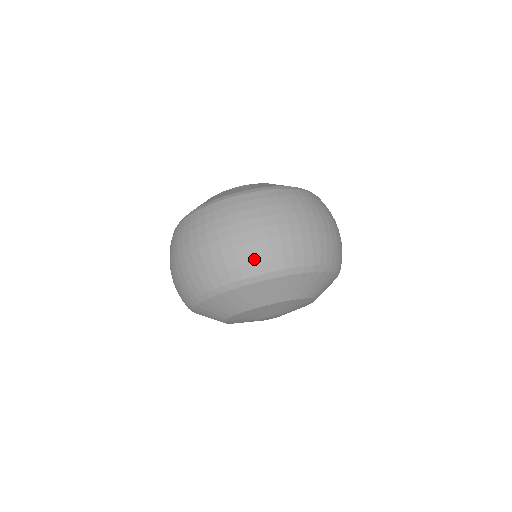
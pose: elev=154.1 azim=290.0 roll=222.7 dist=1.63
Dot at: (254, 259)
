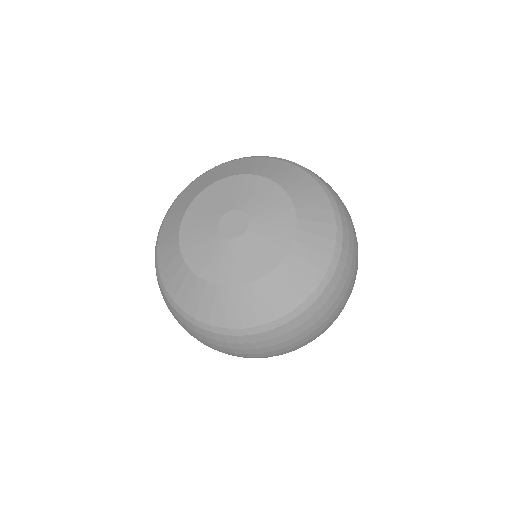
Dot at: occluded
